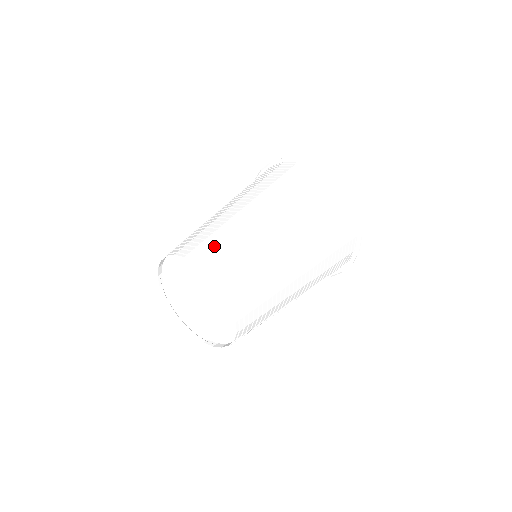
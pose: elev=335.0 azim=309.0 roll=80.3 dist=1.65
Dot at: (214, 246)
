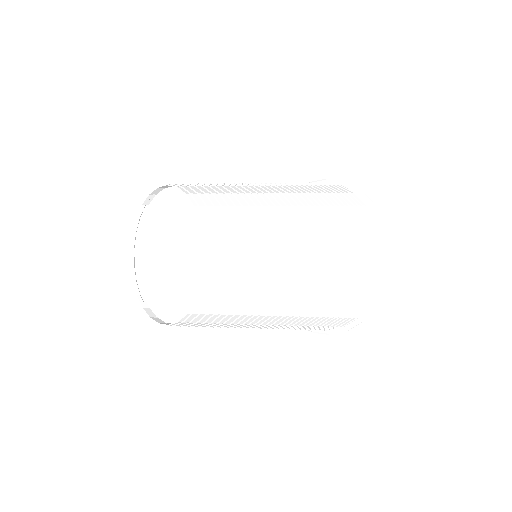
Dot at: (236, 241)
